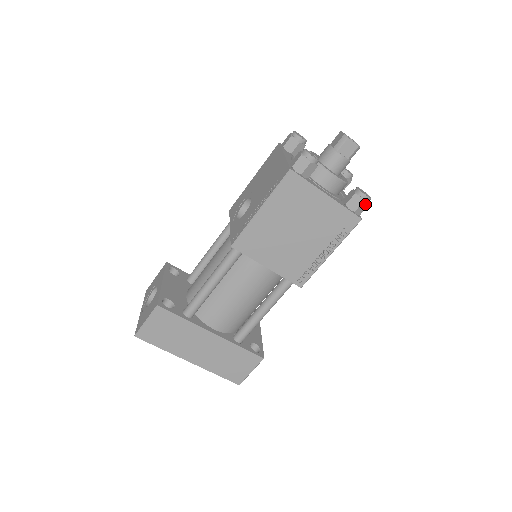
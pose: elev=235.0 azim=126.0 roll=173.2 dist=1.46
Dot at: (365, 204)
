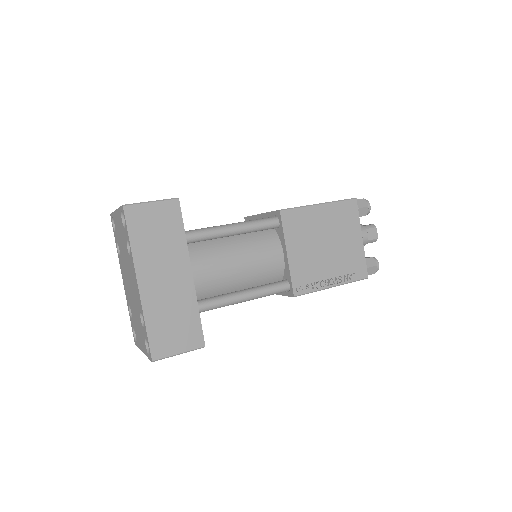
Dot at: (374, 270)
